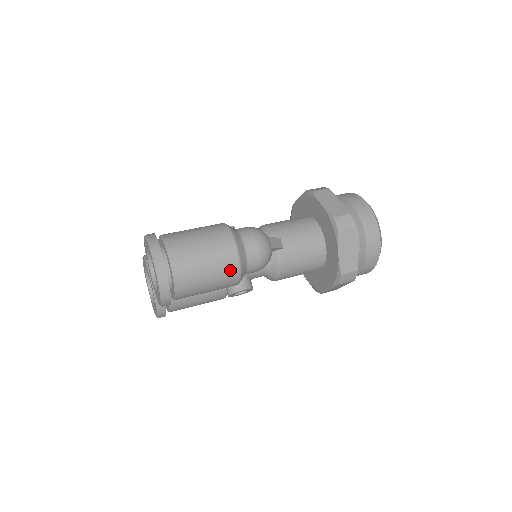
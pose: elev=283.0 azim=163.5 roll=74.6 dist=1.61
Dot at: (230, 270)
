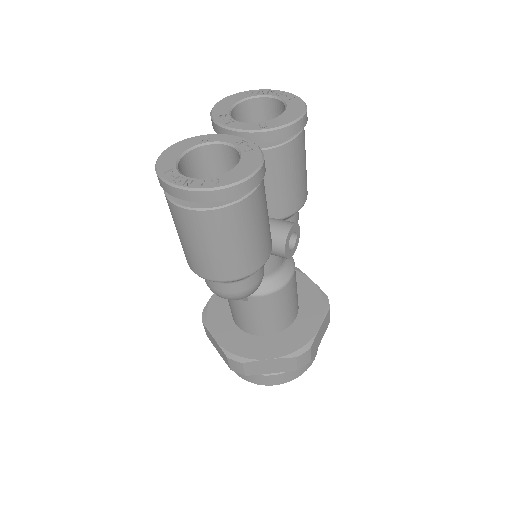
Dot at: occluded
